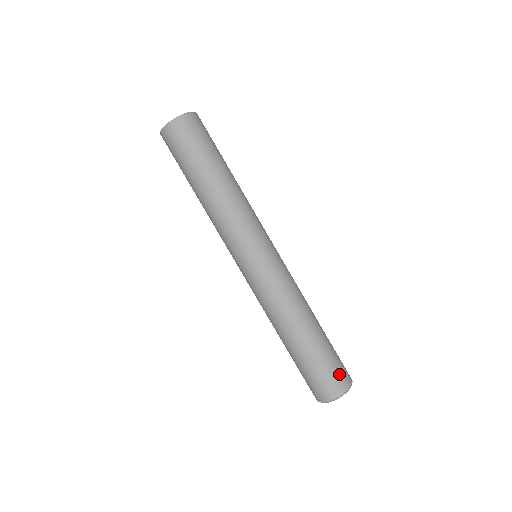
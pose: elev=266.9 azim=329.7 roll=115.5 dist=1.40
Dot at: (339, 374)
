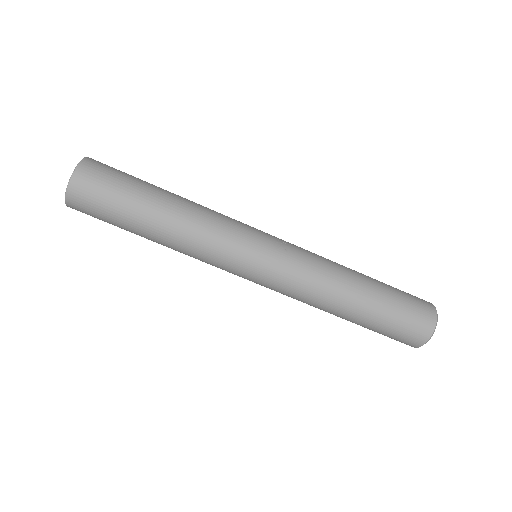
Dot at: (408, 334)
